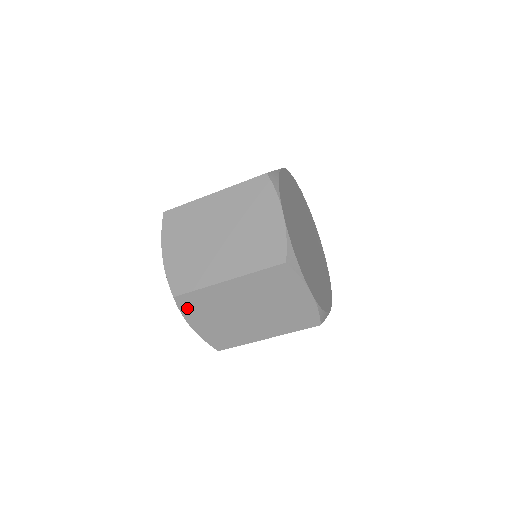
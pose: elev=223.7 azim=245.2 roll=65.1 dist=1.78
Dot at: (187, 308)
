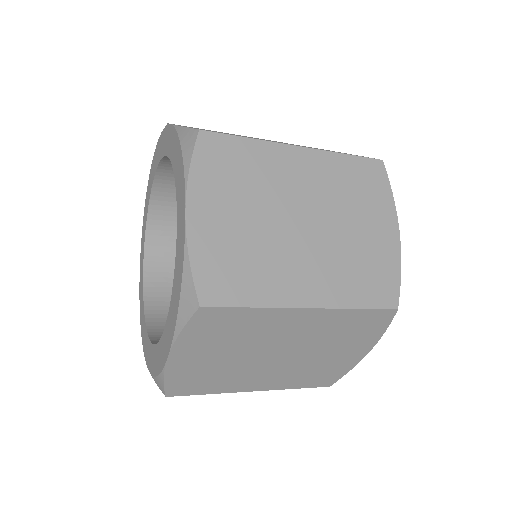
Dot at: occluded
